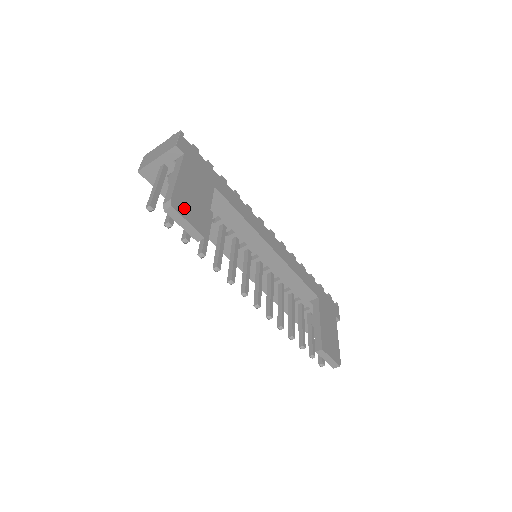
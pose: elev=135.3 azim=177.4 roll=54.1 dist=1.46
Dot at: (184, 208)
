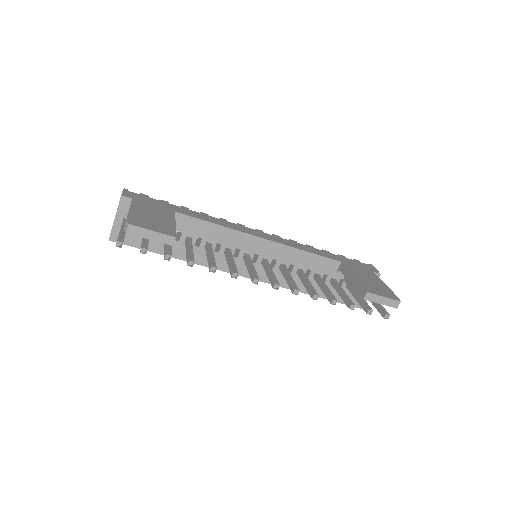
Dot at: (144, 224)
